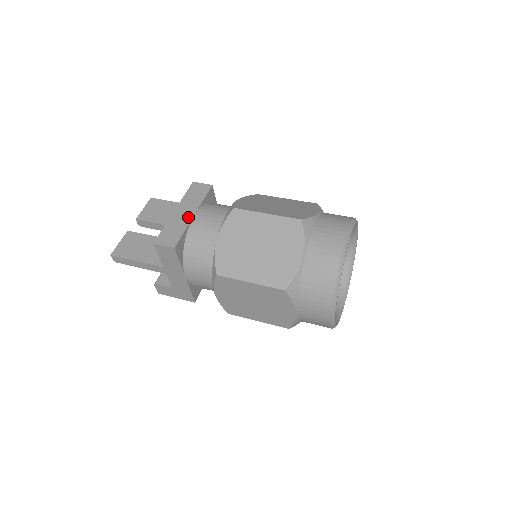
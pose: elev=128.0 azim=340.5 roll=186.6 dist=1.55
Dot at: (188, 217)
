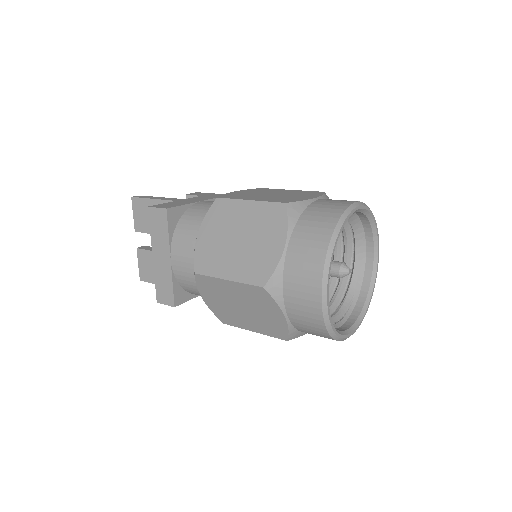
Dot at: (167, 264)
